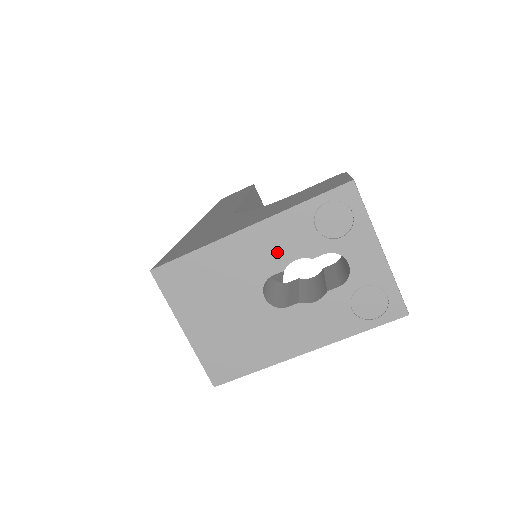
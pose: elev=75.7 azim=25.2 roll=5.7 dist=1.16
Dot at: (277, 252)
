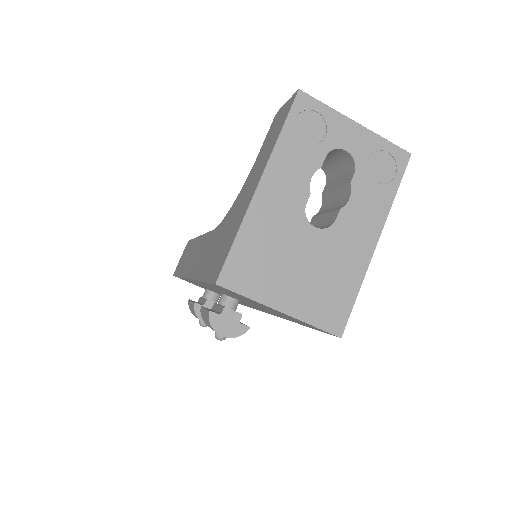
Dot at: (294, 184)
